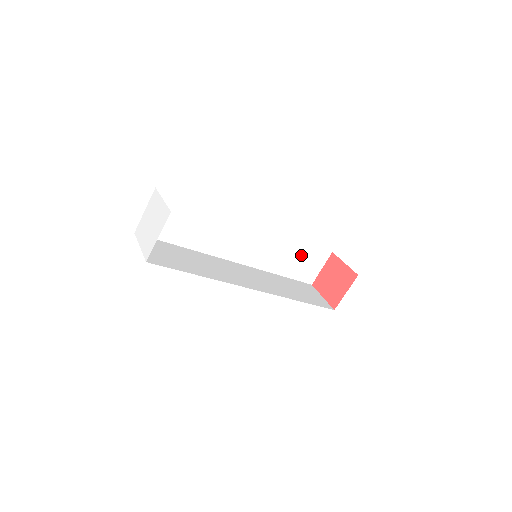
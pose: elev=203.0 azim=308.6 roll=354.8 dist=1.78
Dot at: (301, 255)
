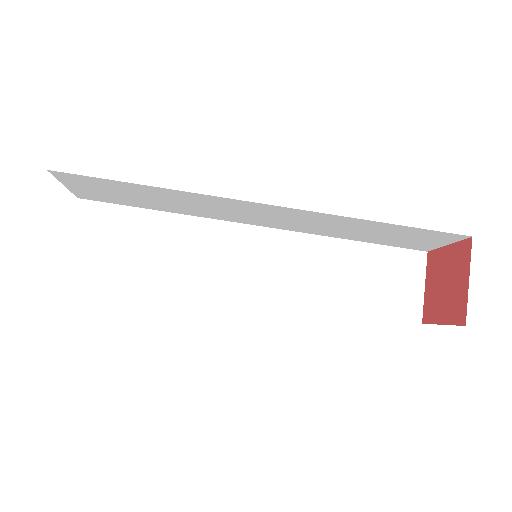
Dot at: (367, 267)
